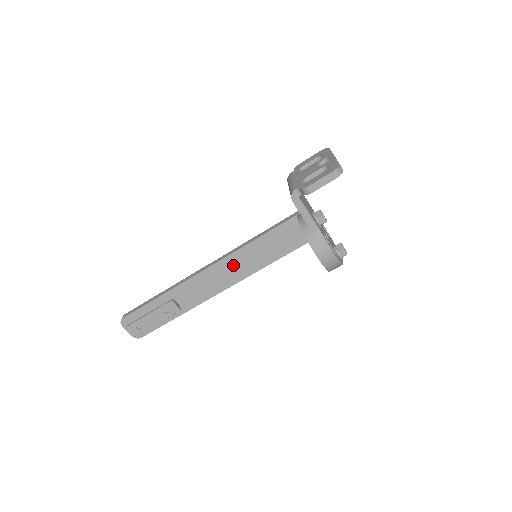
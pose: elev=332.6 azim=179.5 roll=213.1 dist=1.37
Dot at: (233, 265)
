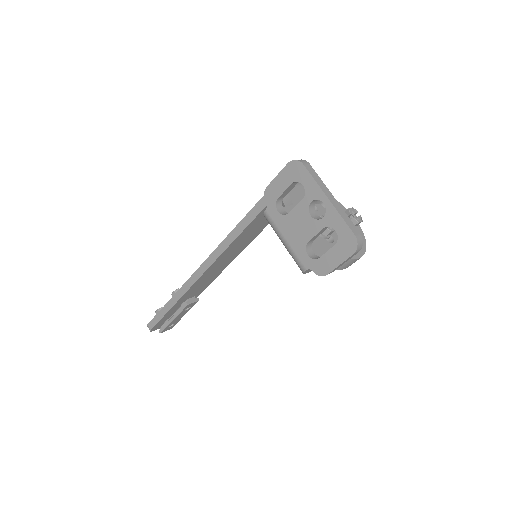
Dot at: (227, 255)
